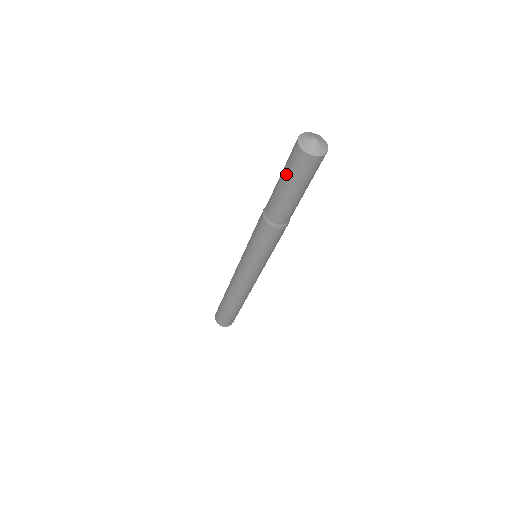
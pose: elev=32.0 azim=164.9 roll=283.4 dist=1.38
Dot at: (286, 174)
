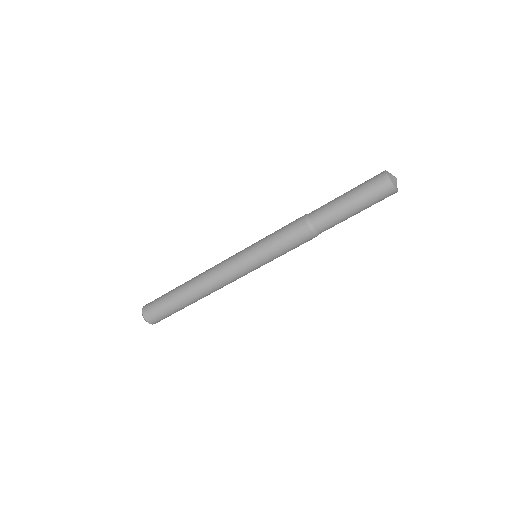
Dot at: (357, 187)
